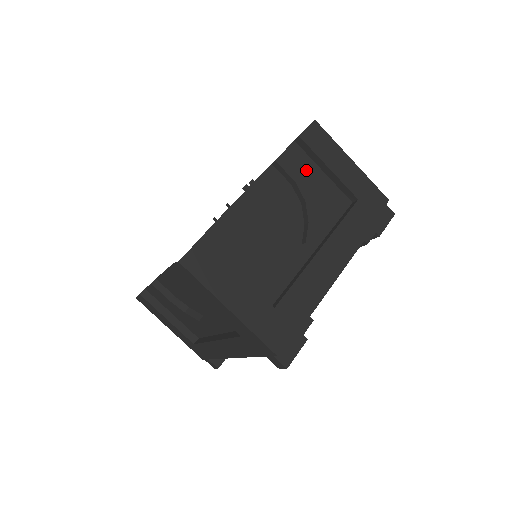
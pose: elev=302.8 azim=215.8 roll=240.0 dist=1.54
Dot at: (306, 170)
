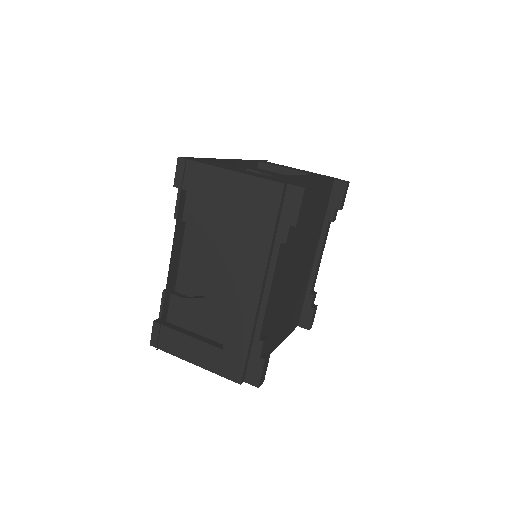
Dot at: (200, 207)
